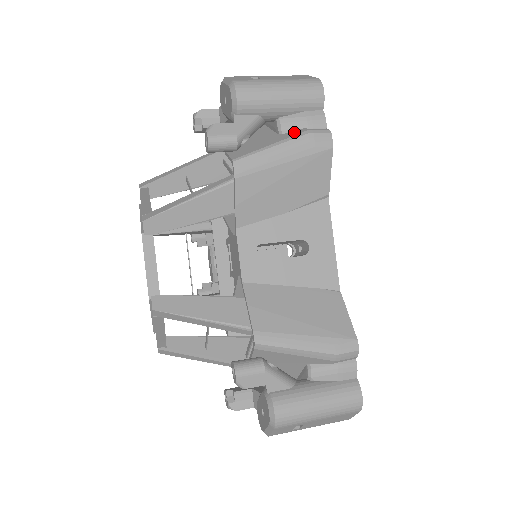
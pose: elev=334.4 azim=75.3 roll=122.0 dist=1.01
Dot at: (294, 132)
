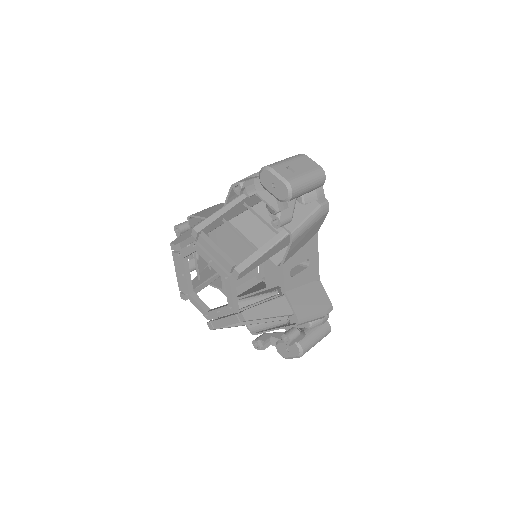
Dot at: (312, 204)
